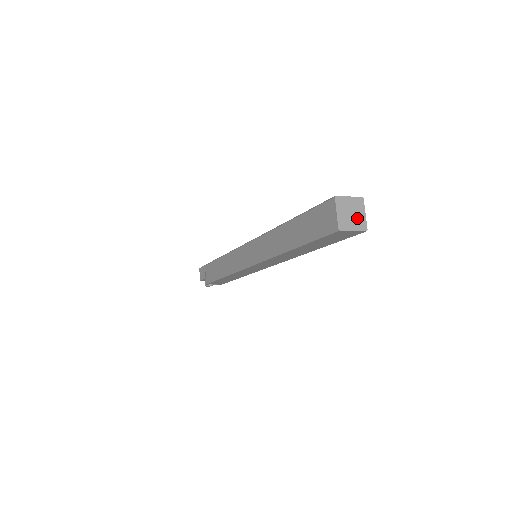
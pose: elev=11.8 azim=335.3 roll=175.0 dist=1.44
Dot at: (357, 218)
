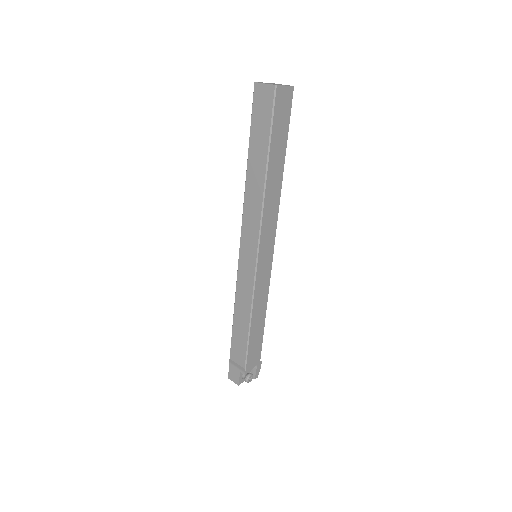
Dot at: occluded
